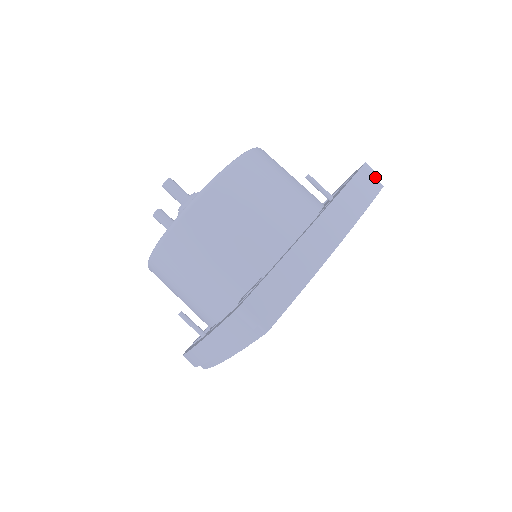
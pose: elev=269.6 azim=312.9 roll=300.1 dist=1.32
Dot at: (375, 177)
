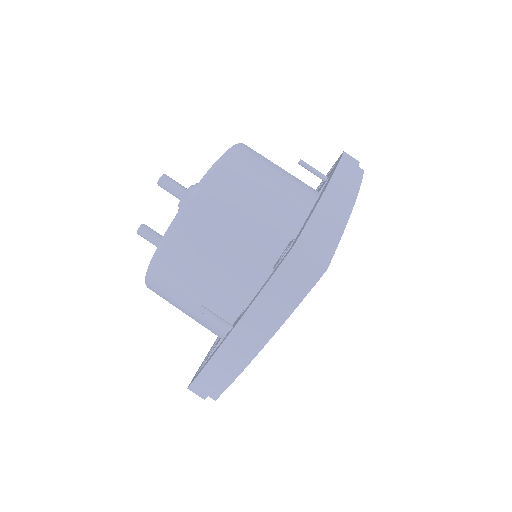
Dot at: (356, 161)
